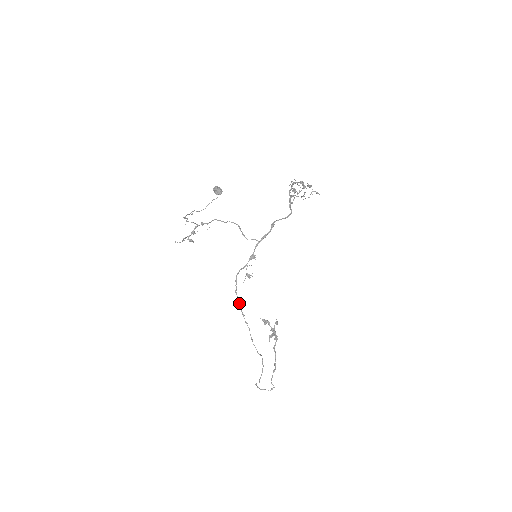
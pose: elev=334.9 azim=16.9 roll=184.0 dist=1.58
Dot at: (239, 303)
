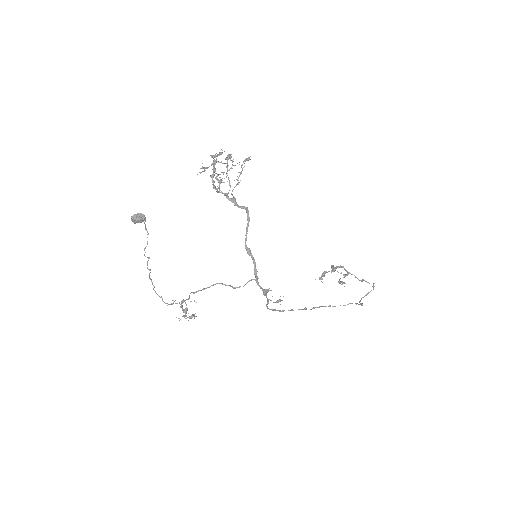
Dot at: (292, 310)
